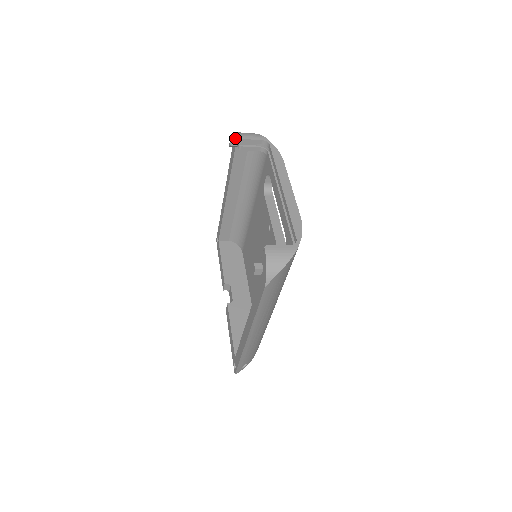
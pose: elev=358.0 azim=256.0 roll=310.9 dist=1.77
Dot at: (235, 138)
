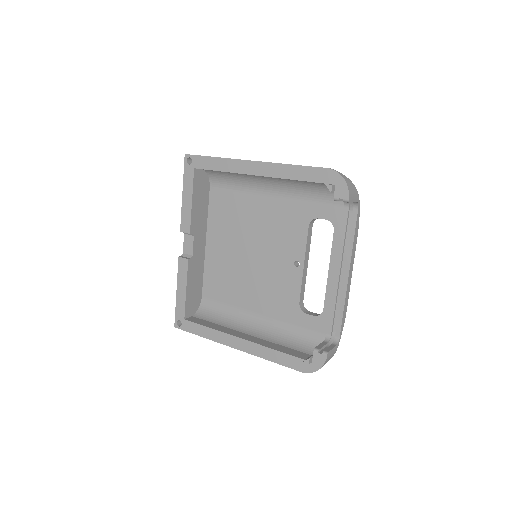
Dot at: (336, 177)
